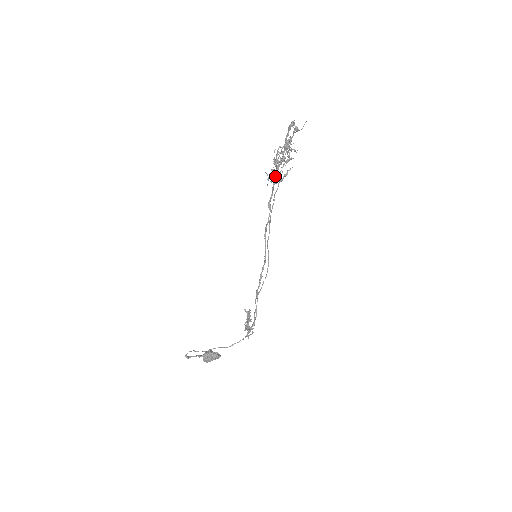
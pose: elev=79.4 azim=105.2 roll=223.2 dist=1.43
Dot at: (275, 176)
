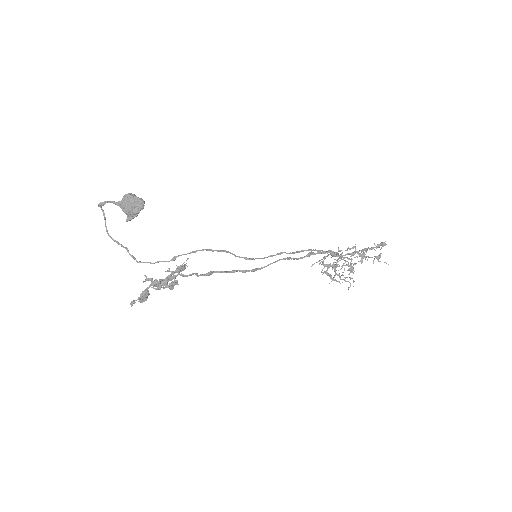
Dot at: occluded
